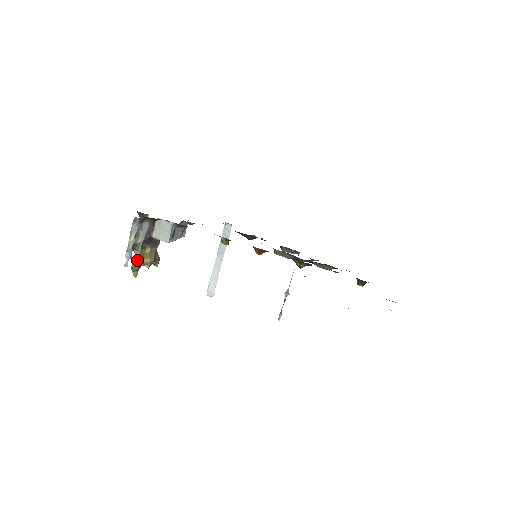
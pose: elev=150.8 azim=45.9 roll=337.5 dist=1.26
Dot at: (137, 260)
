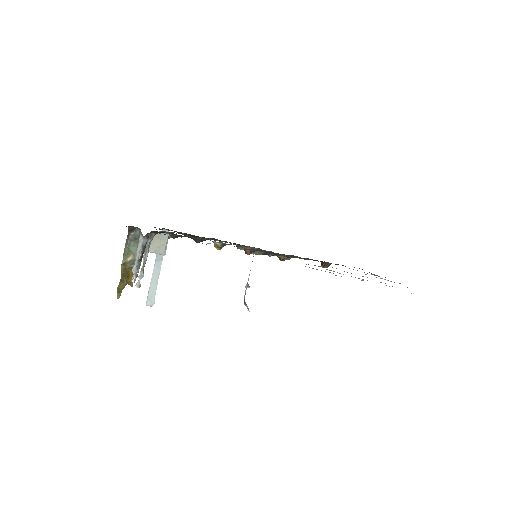
Dot at: (135, 279)
